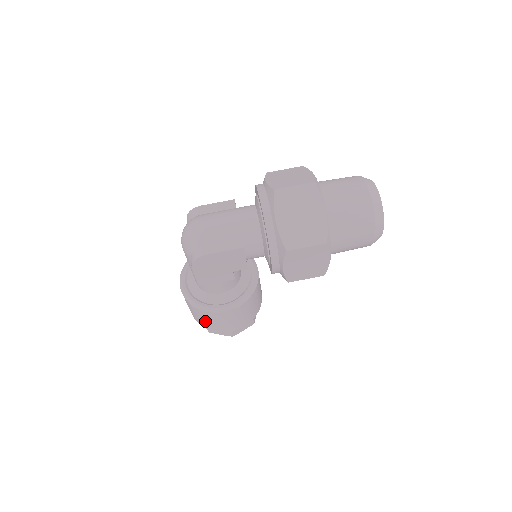
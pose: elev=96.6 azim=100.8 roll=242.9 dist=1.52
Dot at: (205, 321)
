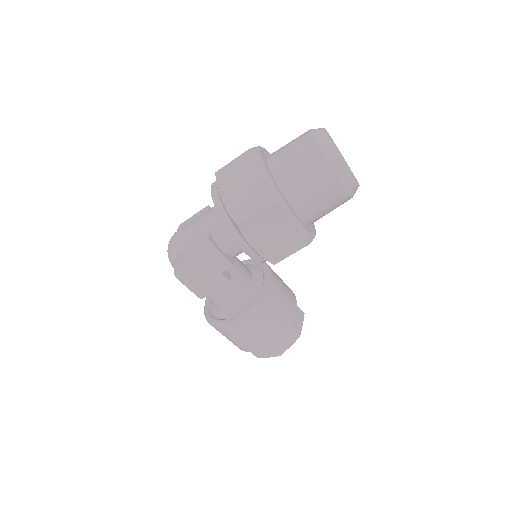
Dot at: (235, 341)
